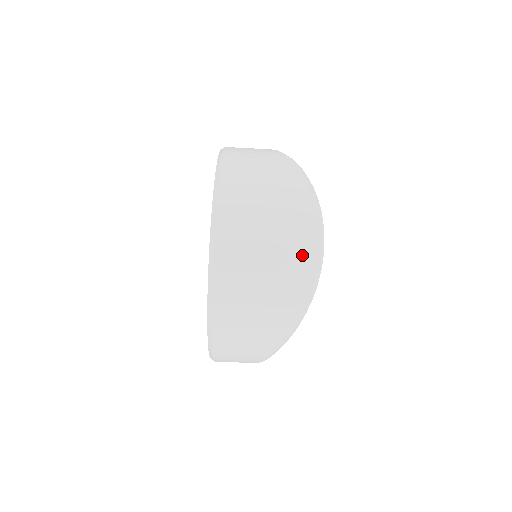
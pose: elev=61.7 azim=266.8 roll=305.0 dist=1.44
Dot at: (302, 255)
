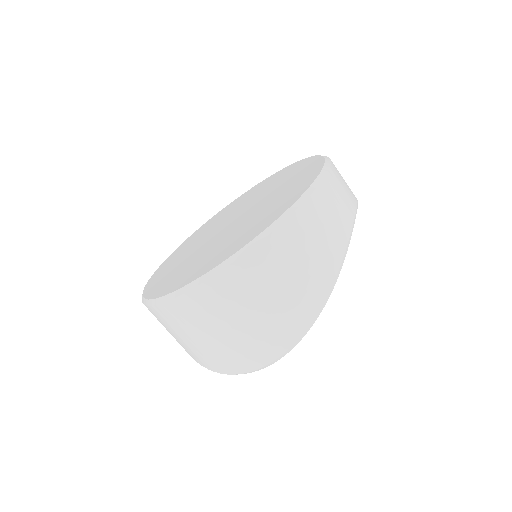
Dot at: (236, 361)
